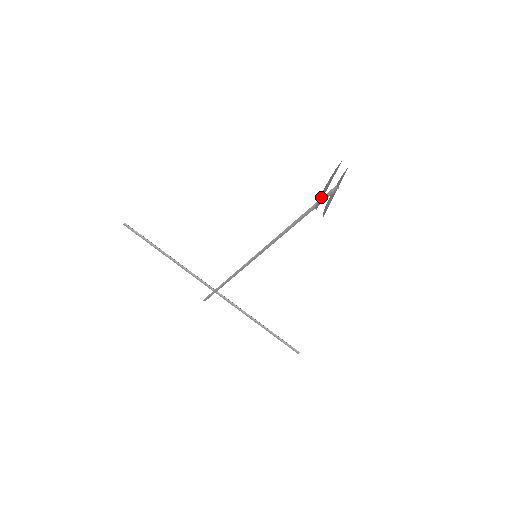
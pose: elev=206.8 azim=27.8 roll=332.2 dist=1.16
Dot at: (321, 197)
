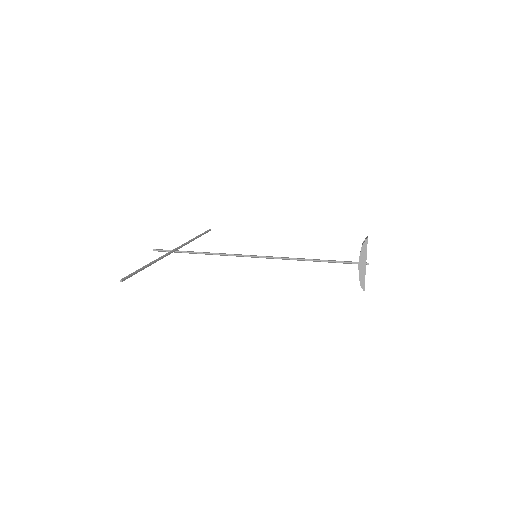
Dot at: (362, 277)
